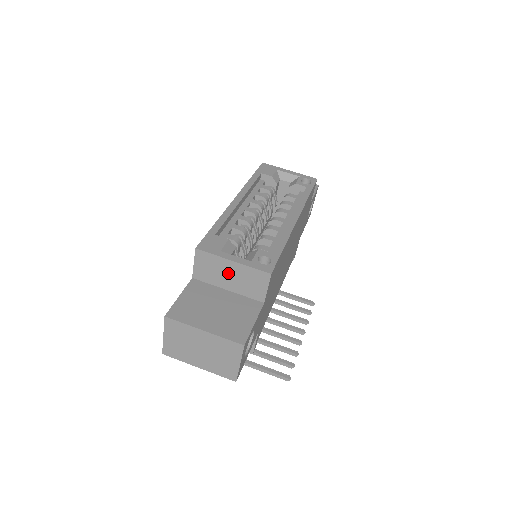
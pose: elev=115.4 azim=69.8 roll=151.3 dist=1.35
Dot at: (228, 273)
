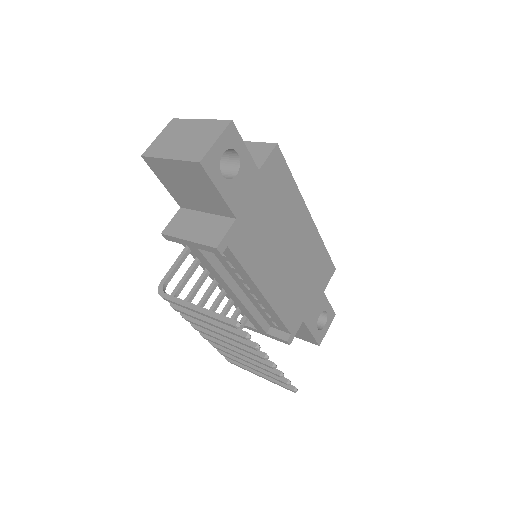
Dot at: occluded
